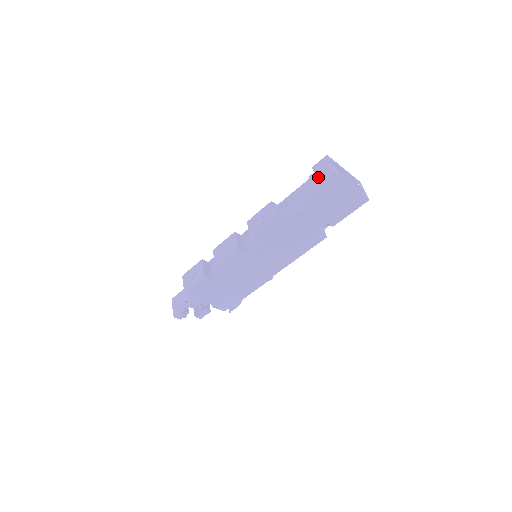
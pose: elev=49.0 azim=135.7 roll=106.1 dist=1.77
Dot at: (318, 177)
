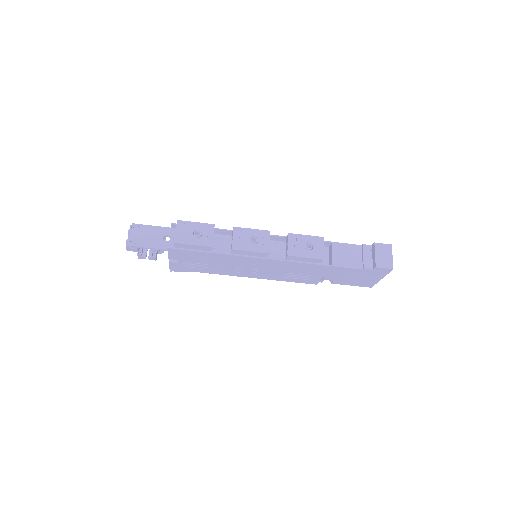
Dot at: (377, 257)
